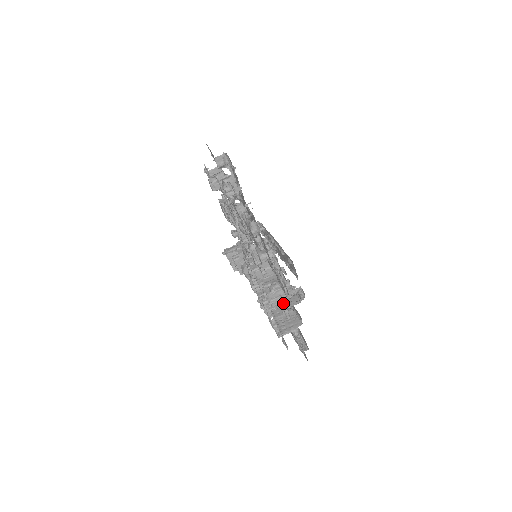
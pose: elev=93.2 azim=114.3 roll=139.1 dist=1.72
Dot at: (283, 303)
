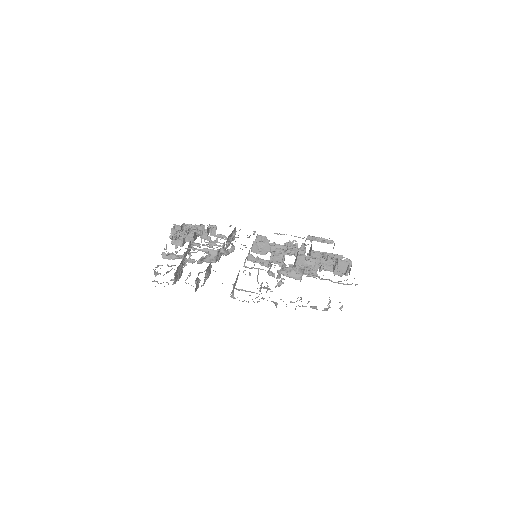
Dot at: (336, 274)
